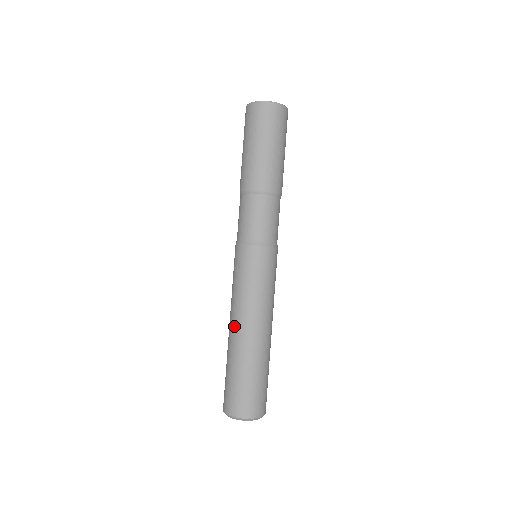
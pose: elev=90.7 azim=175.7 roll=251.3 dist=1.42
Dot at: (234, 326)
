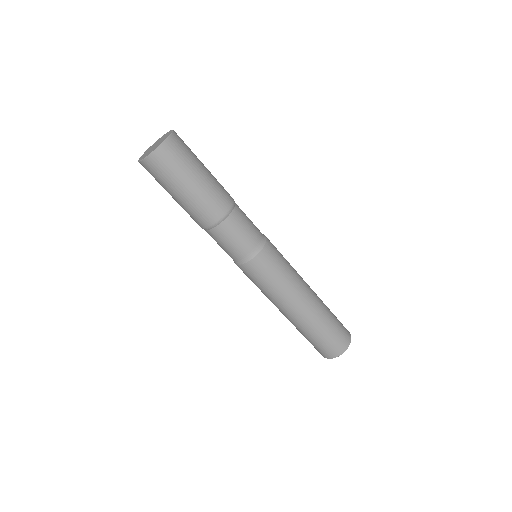
Dot at: occluded
